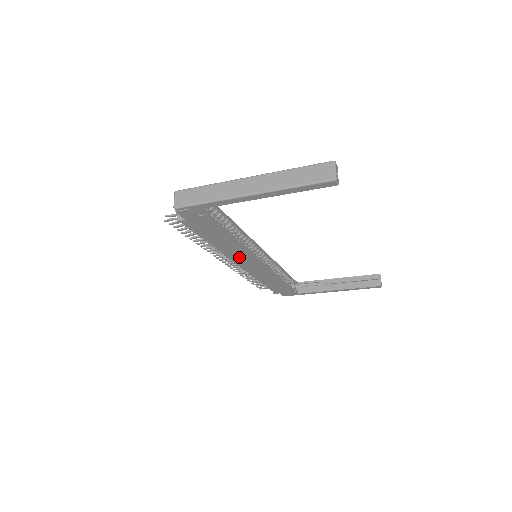
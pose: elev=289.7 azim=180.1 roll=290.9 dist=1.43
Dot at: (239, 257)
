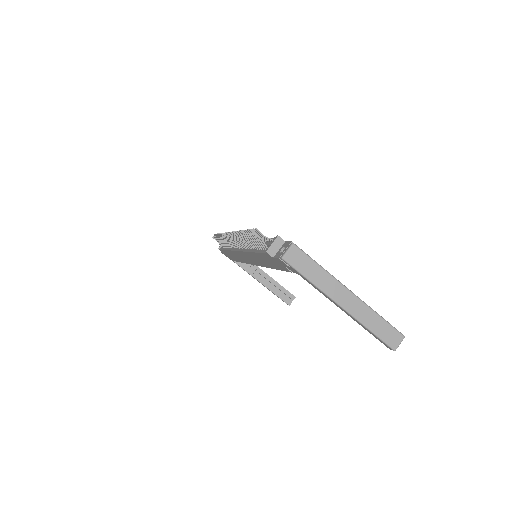
Dot at: (250, 257)
